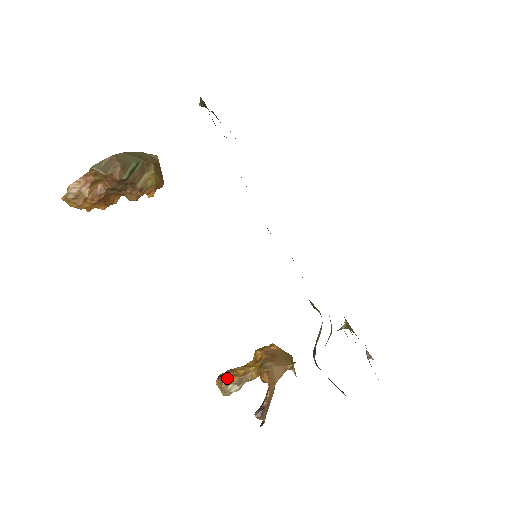
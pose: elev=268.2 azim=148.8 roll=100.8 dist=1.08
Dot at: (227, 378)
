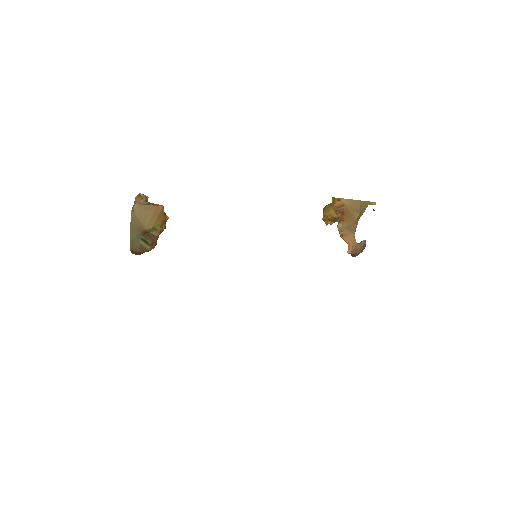
Dot at: (325, 222)
